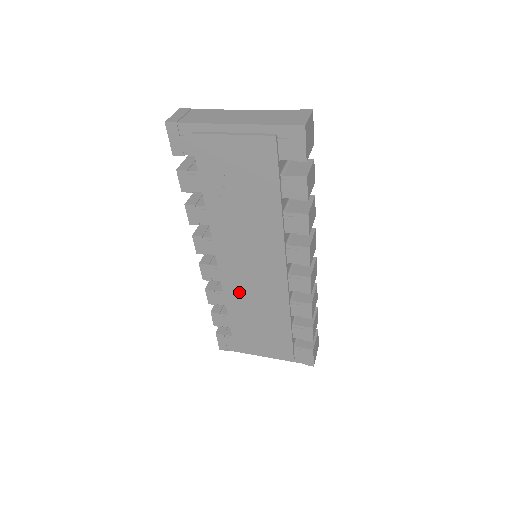
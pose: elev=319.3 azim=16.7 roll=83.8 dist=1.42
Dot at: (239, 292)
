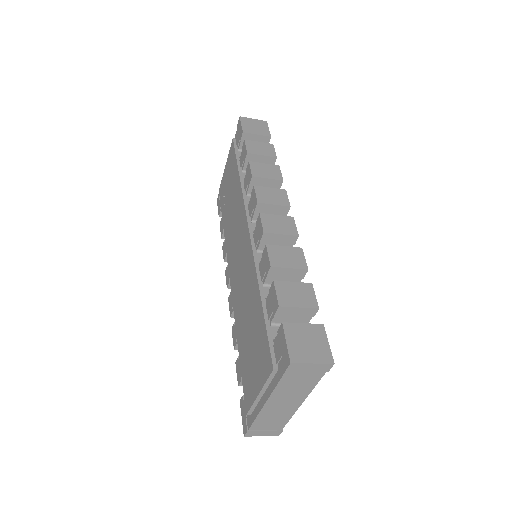
Dot at: (238, 298)
